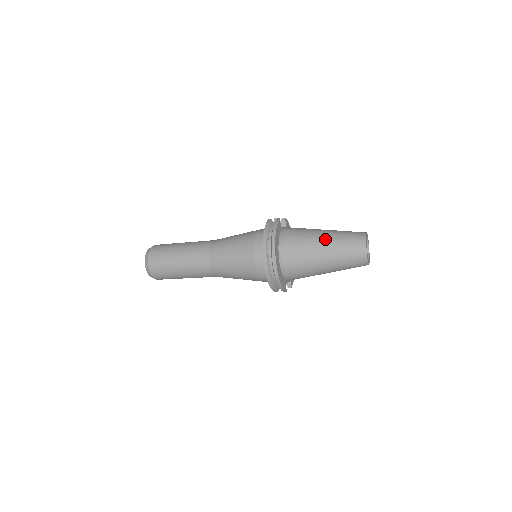
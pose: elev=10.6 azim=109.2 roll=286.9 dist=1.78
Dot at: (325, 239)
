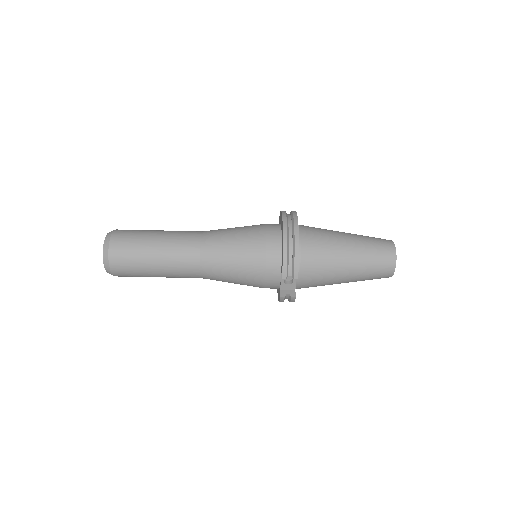
Dot at: occluded
